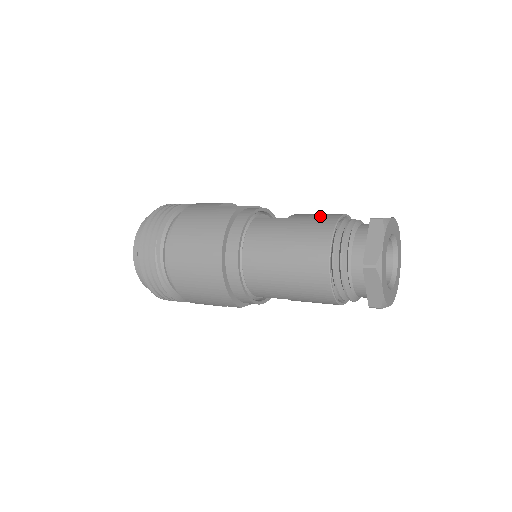
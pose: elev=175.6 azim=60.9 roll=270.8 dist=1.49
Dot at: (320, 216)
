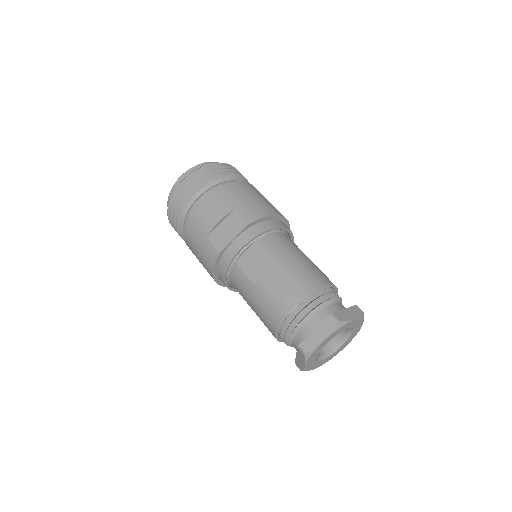
Dot at: (273, 303)
